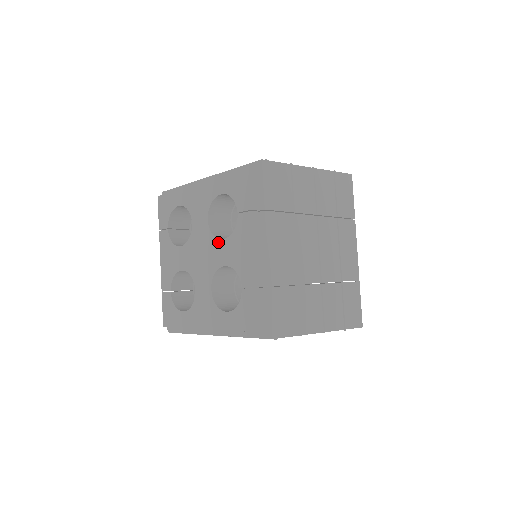
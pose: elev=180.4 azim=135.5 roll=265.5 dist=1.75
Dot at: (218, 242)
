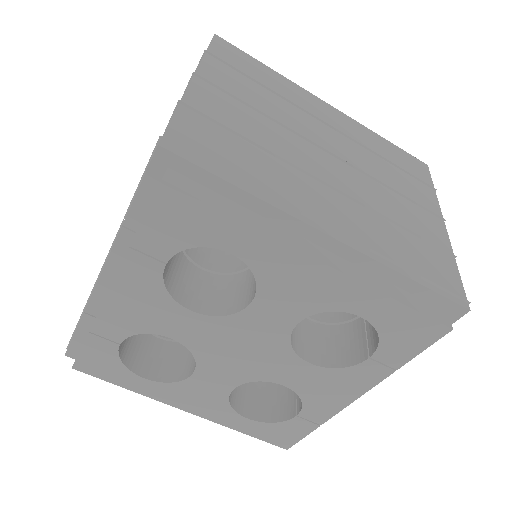
Dot at: (296, 360)
